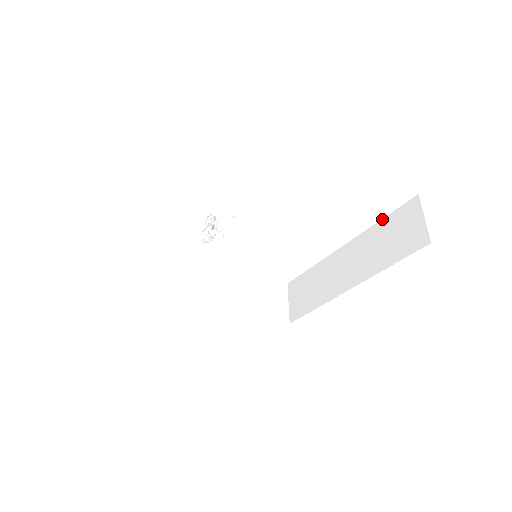
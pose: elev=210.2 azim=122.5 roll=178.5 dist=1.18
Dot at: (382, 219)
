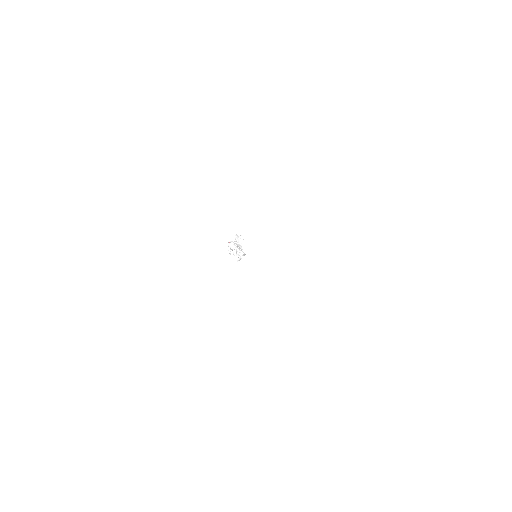
Dot at: (297, 199)
